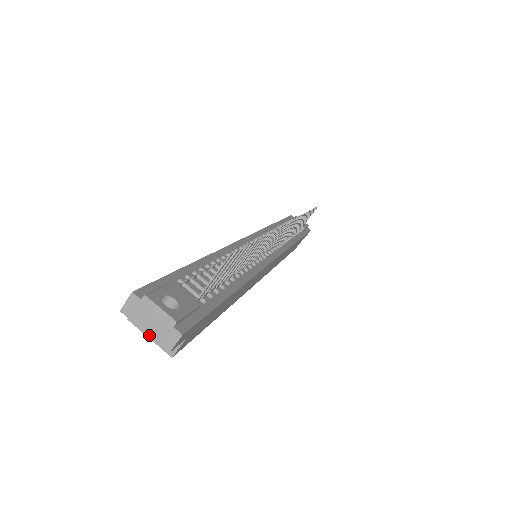
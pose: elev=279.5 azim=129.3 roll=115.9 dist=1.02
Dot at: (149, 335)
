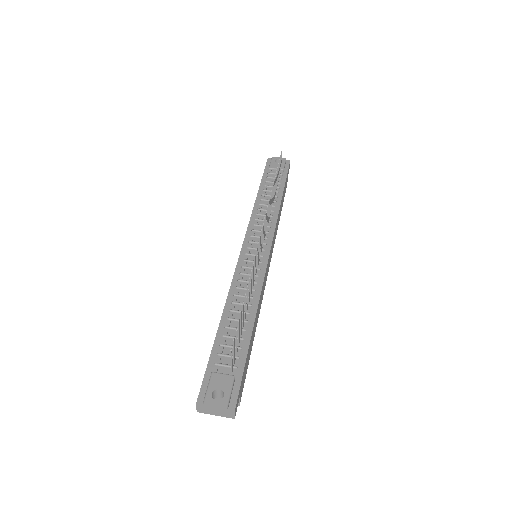
Dot at: occluded
